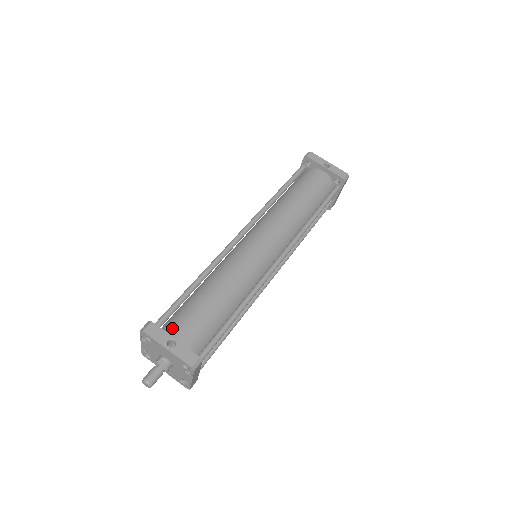
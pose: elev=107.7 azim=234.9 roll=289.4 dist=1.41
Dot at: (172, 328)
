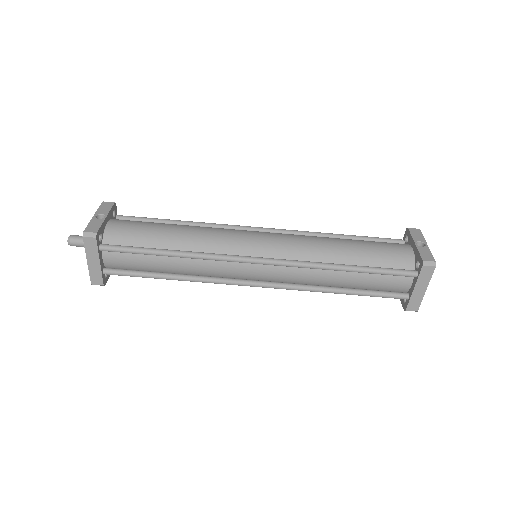
Dot at: occluded
